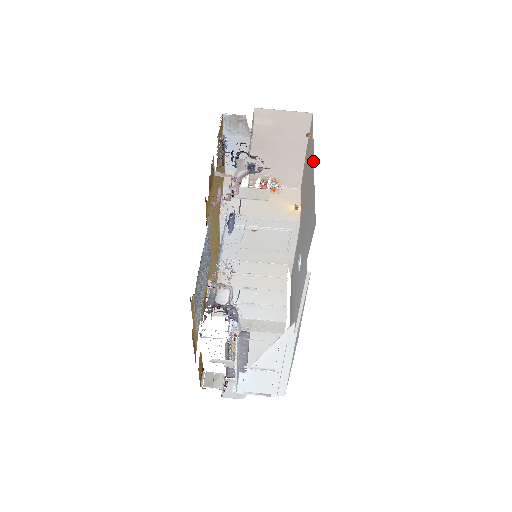
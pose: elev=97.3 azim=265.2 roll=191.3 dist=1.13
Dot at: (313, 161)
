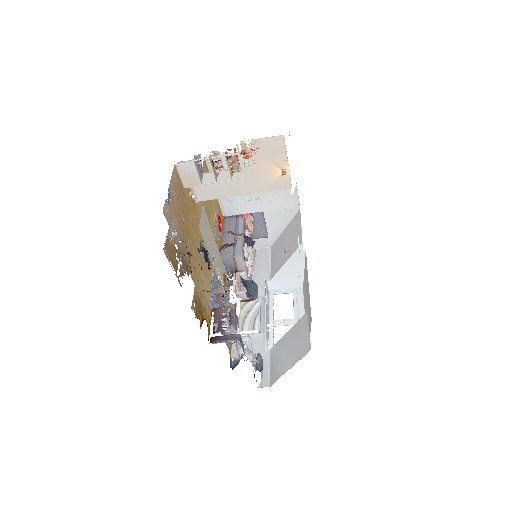
Dot at: occluded
